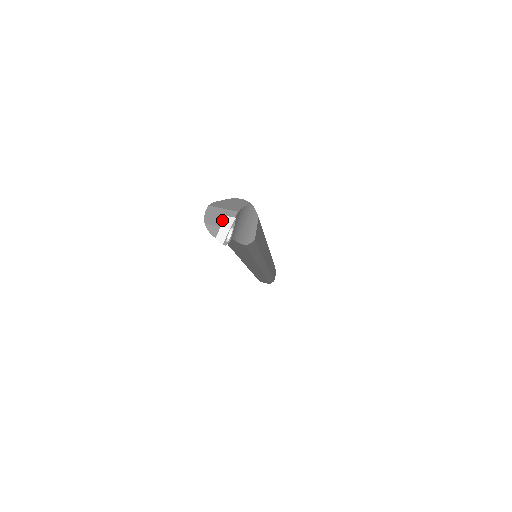
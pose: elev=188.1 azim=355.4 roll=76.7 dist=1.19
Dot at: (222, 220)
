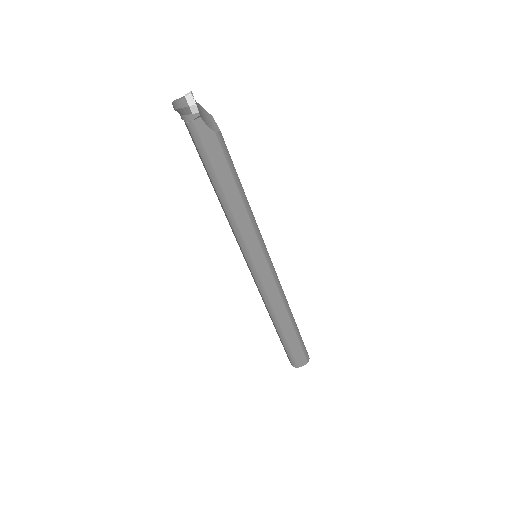
Dot at: occluded
